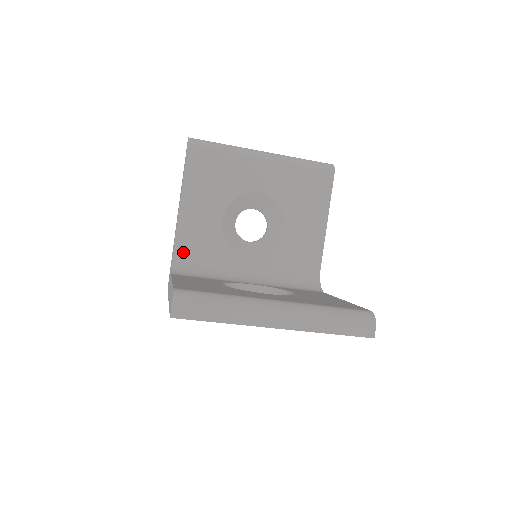
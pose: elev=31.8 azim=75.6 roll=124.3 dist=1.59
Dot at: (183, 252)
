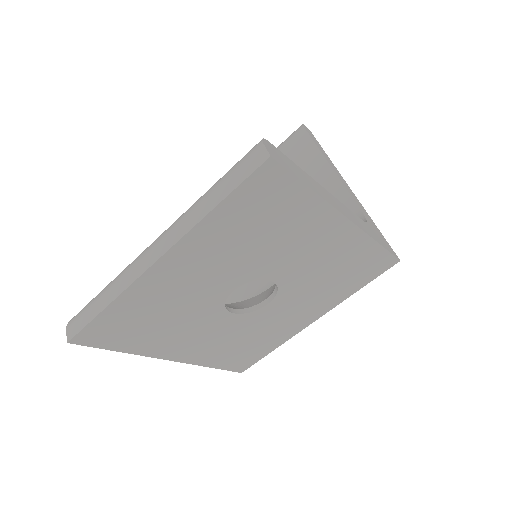
Dot at: occluded
